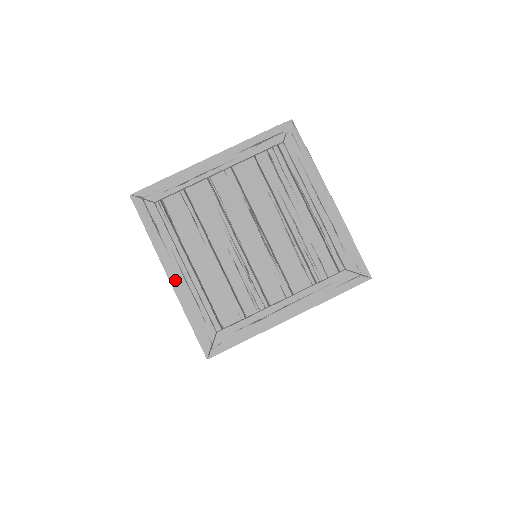
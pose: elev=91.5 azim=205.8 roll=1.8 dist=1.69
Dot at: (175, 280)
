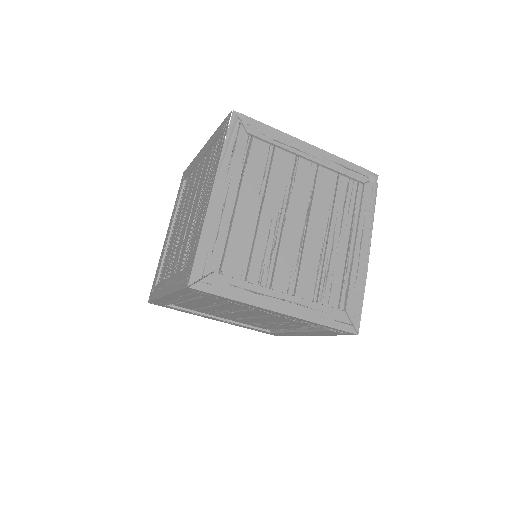
Dot at: (215, 201)
